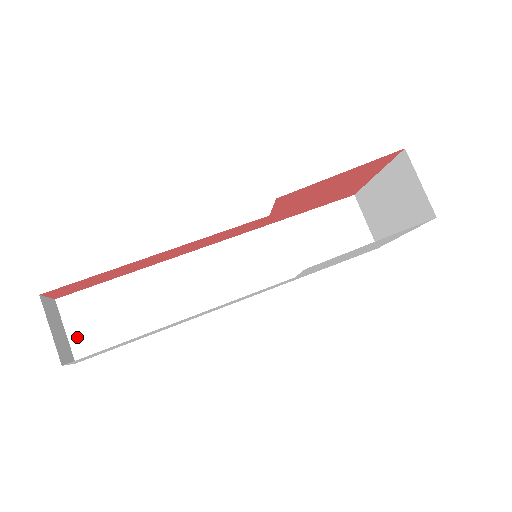
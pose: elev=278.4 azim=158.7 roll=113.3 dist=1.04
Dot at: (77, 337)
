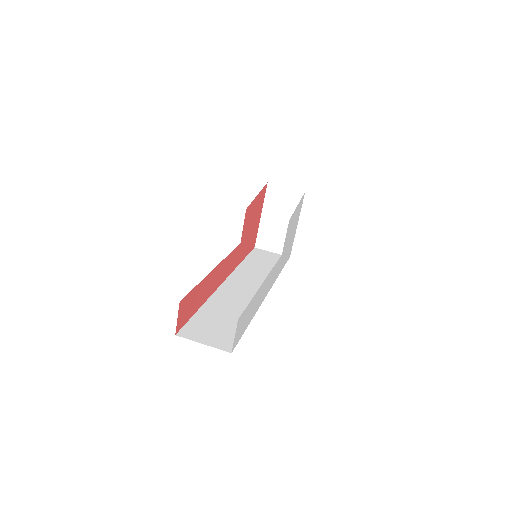
Dot at: (214, 343)
